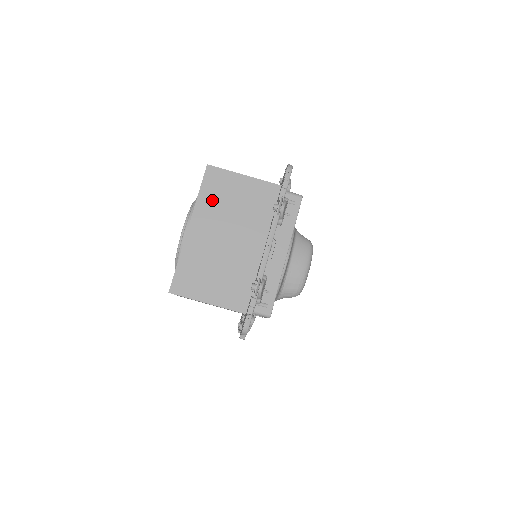
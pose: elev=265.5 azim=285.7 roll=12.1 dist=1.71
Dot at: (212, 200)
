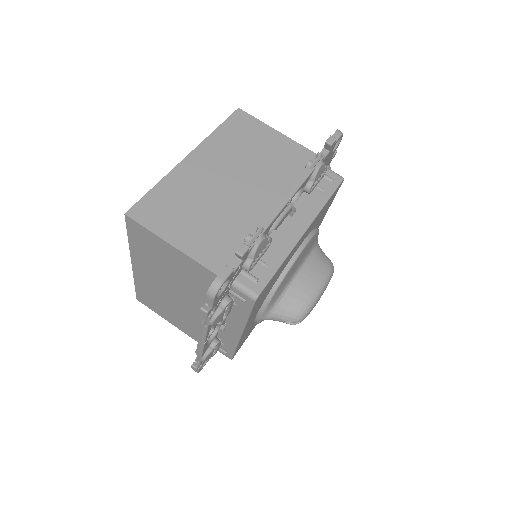
Dot at: (230, 140)
